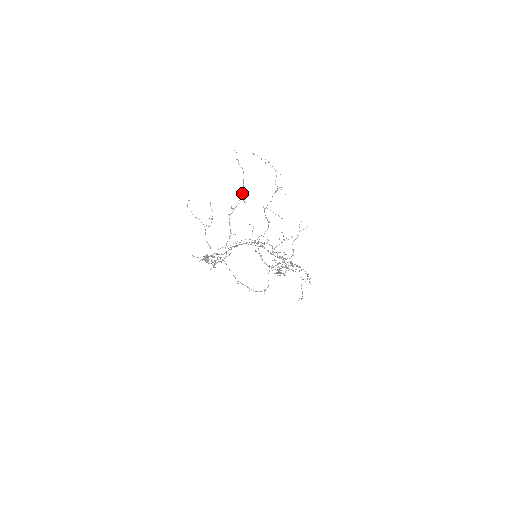
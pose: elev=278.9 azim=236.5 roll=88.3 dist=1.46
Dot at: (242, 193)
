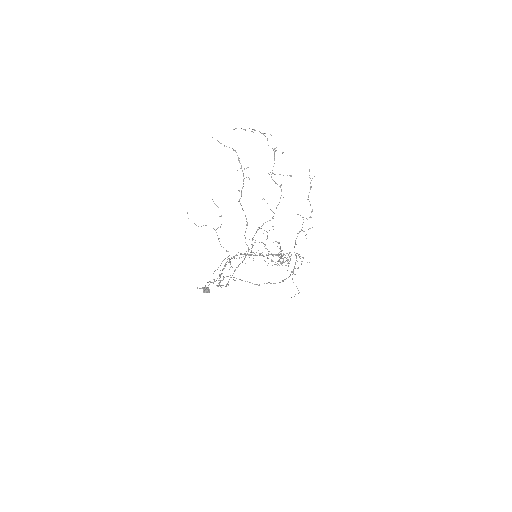
Dot at: (242, 171)
